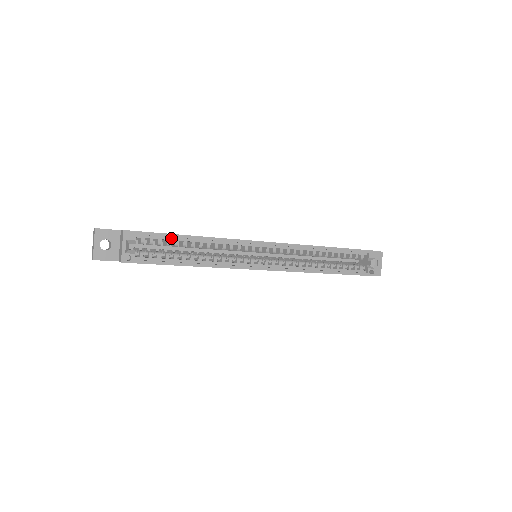
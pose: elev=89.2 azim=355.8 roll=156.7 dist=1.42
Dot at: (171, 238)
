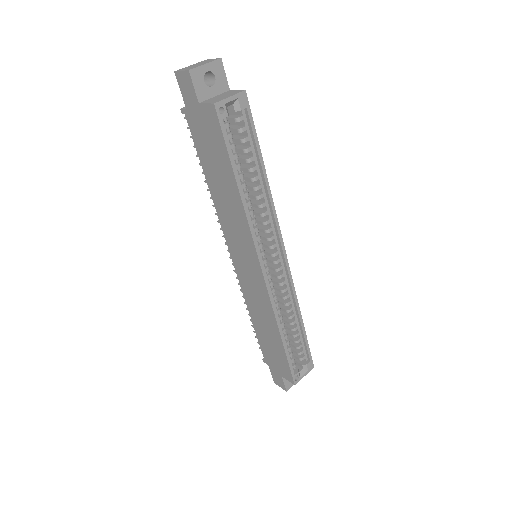
Dot at: (254, 150)
